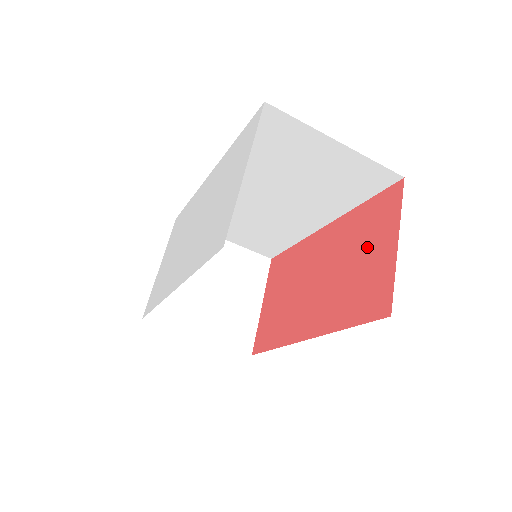
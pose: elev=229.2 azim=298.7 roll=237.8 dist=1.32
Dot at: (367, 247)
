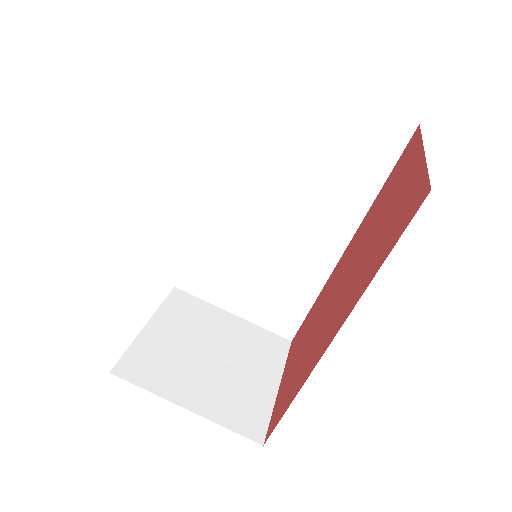
Dot at: (391, 198)
